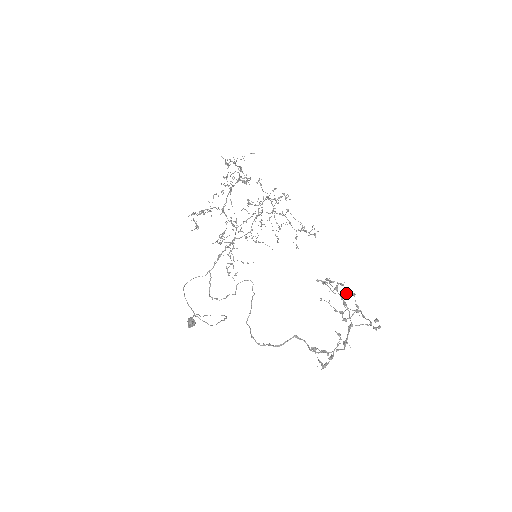
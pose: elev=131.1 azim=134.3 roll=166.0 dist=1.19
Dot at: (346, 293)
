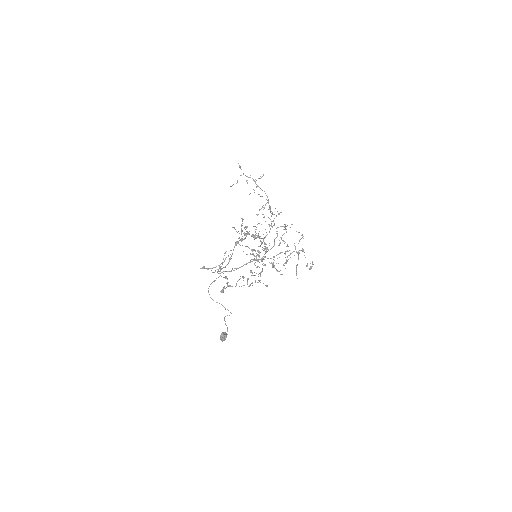
Dot at: (255, 236)
